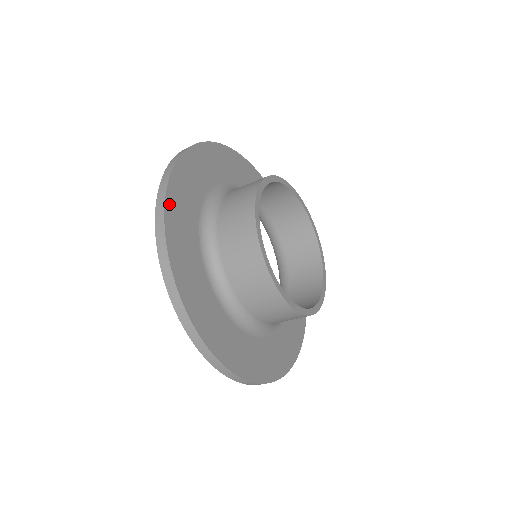
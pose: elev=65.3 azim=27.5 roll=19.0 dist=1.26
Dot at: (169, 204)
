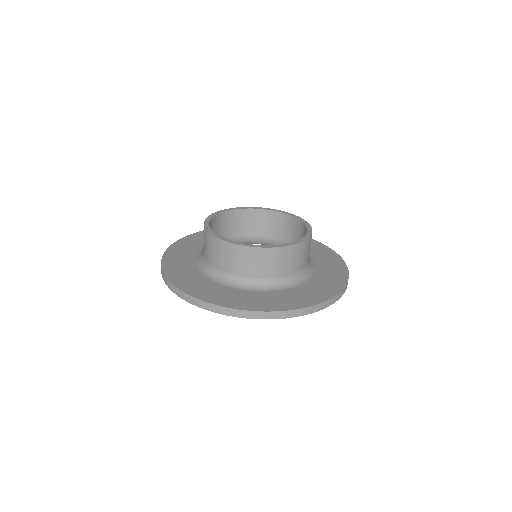
Dot at: (170, 276)
